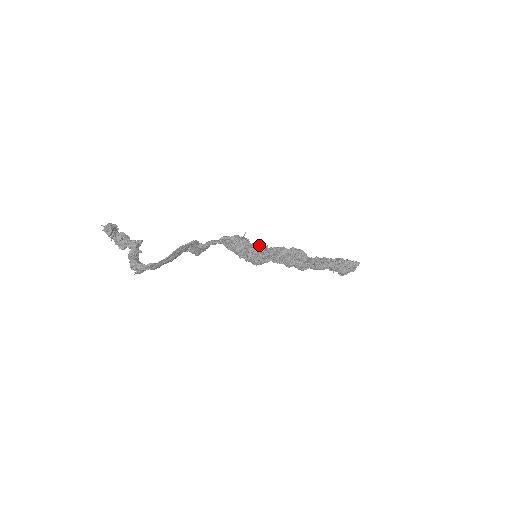
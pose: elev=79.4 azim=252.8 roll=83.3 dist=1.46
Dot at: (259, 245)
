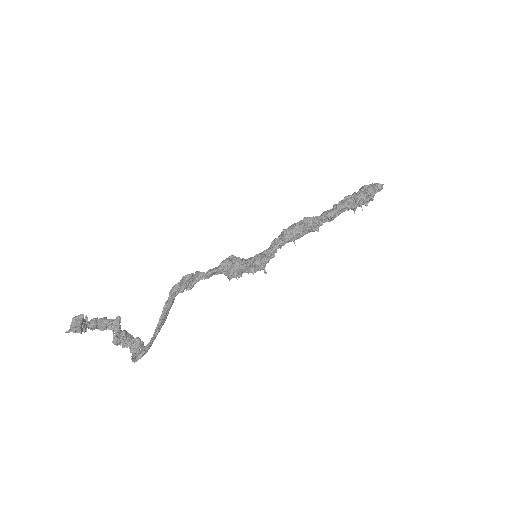
Dot at: (255, 259)
